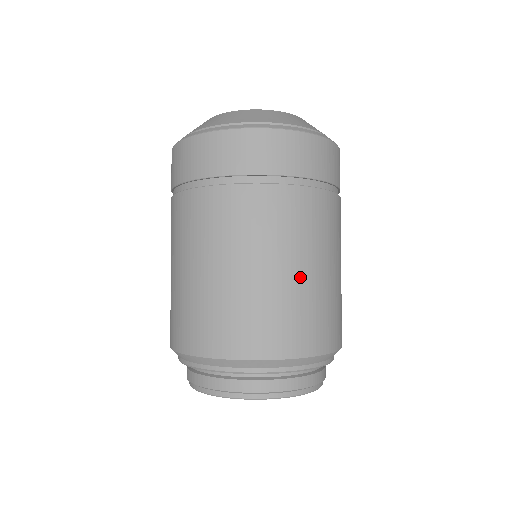
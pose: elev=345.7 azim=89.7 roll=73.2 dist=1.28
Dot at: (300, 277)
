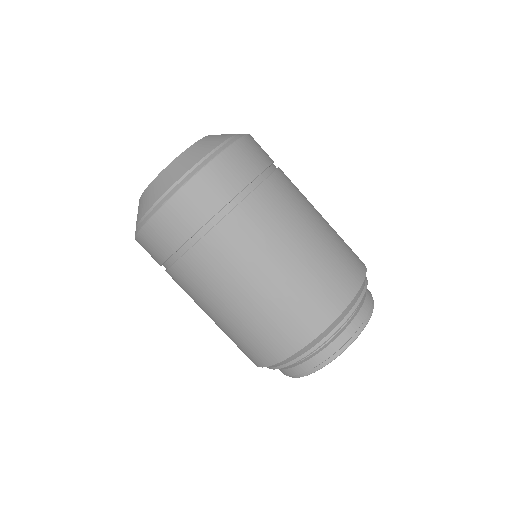
Dot at: (325, 225)
